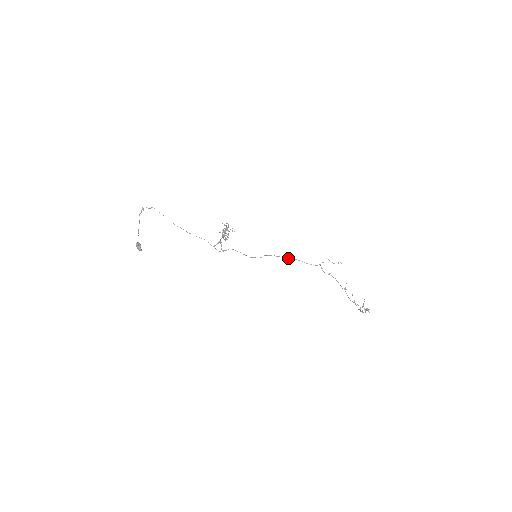
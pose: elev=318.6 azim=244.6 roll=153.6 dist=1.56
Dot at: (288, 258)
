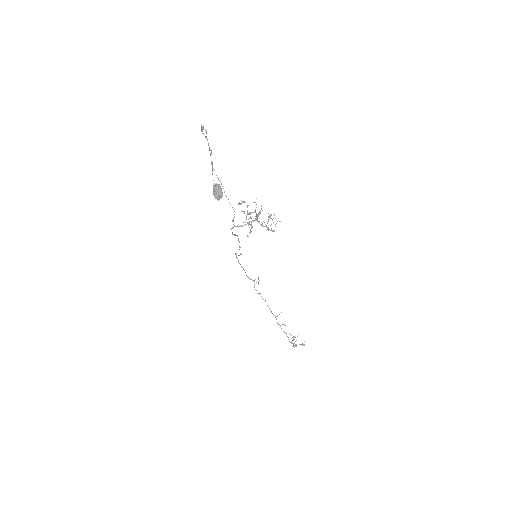
Dot at: (239, 263)
